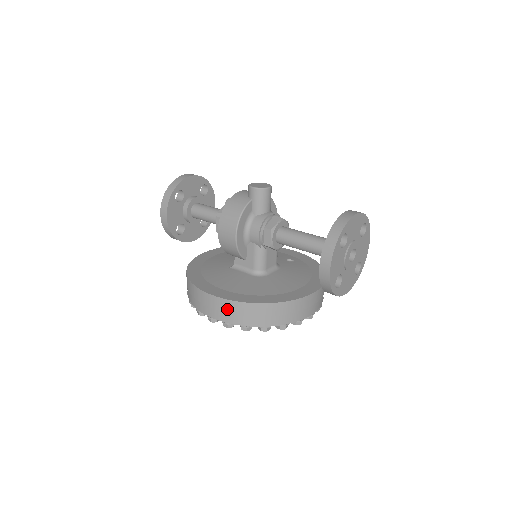
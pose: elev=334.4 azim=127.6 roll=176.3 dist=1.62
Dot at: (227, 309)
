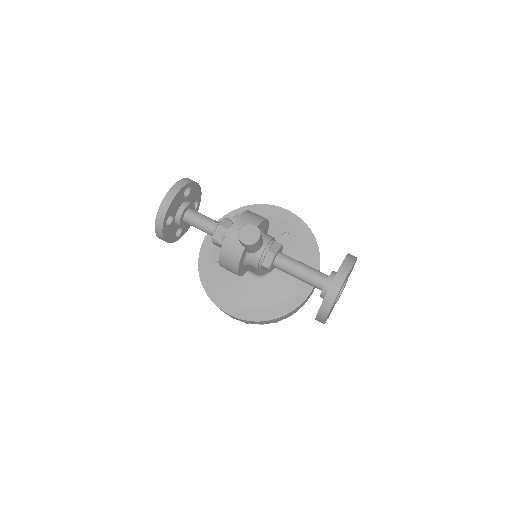
Dot at: occluded
